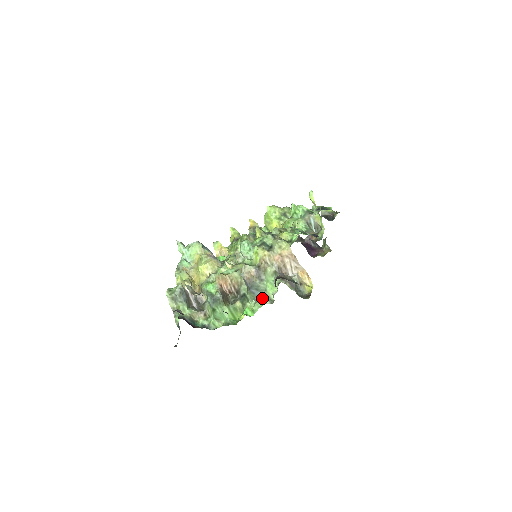
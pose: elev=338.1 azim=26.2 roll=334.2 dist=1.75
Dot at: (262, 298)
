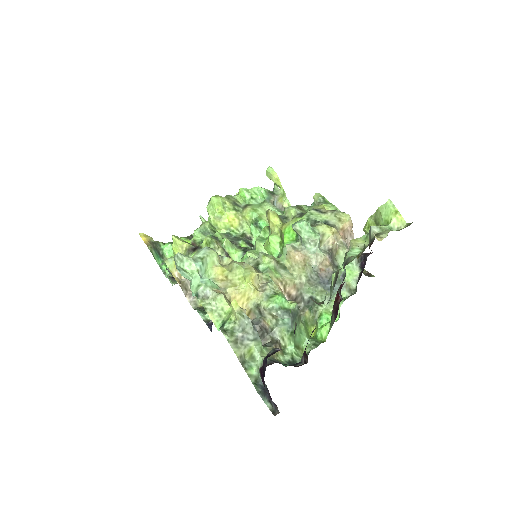
Dot at: occluded
